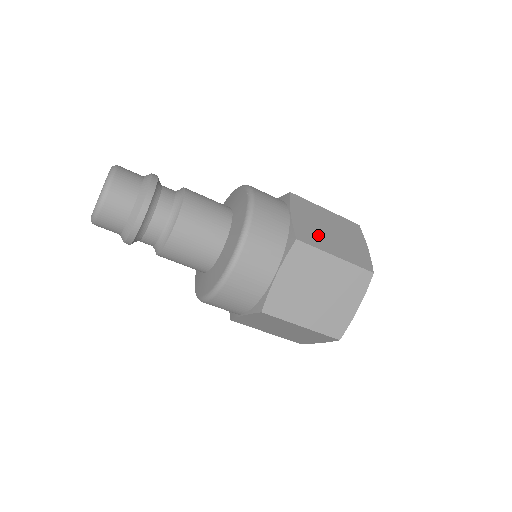
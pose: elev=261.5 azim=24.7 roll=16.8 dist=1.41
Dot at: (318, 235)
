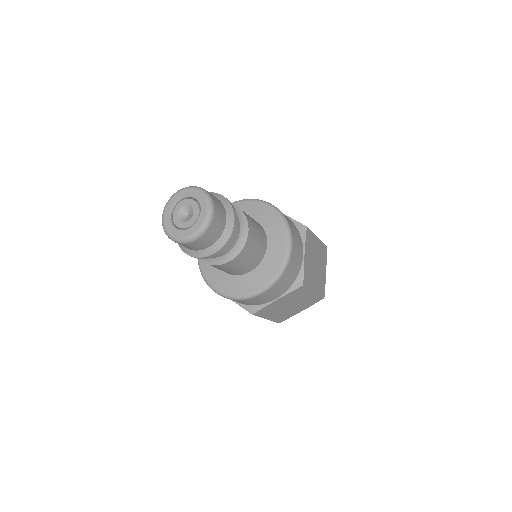
Dot at: (311, 273)
